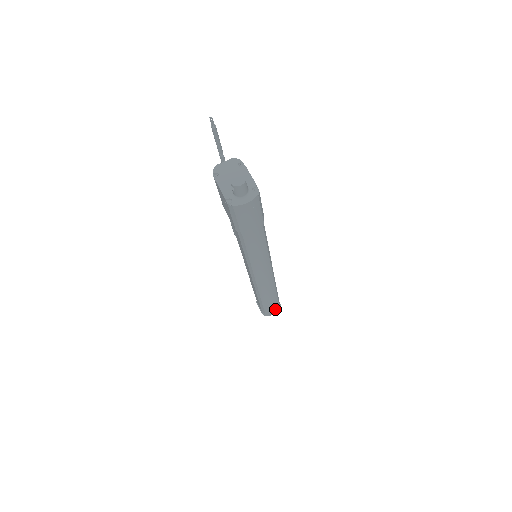
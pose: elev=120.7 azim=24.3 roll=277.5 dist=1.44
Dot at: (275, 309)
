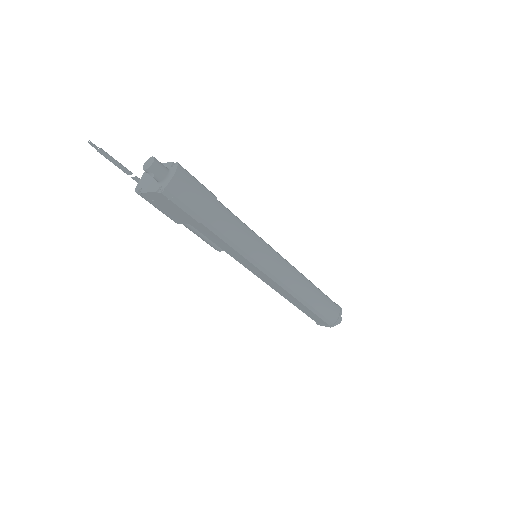
Dot at: (335, 310)
